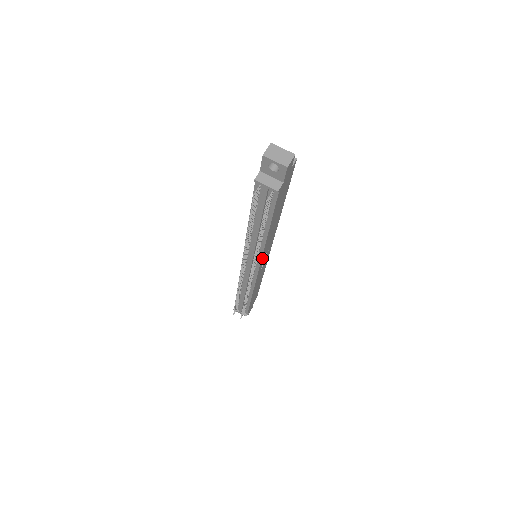
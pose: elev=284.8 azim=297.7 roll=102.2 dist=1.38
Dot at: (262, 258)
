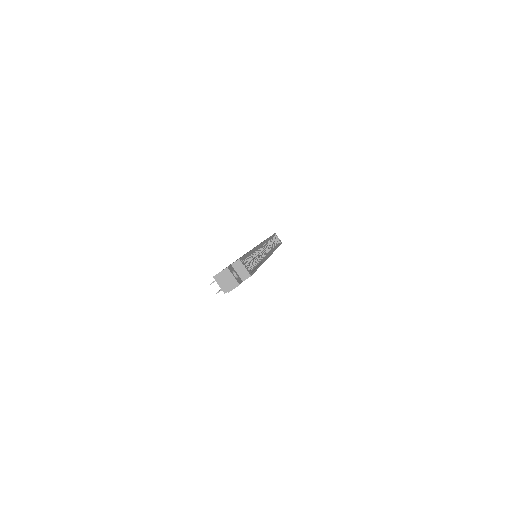
Dot at: occluded
